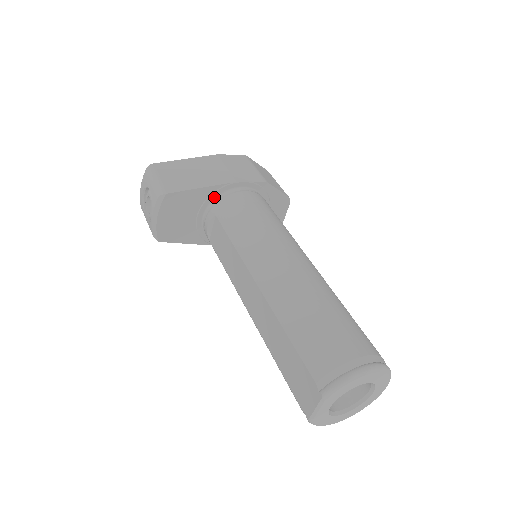
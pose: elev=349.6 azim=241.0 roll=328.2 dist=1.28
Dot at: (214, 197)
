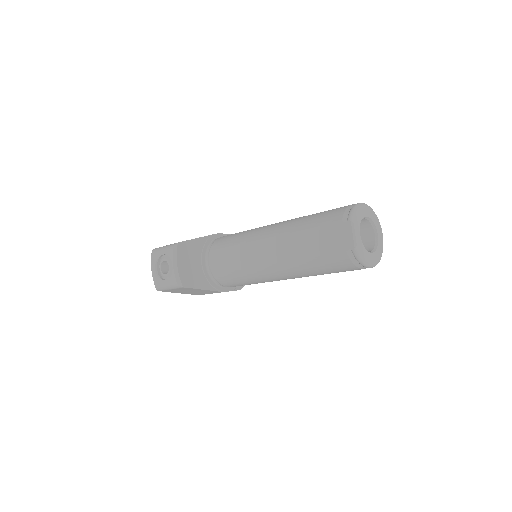
Dot at: (207, 246)
